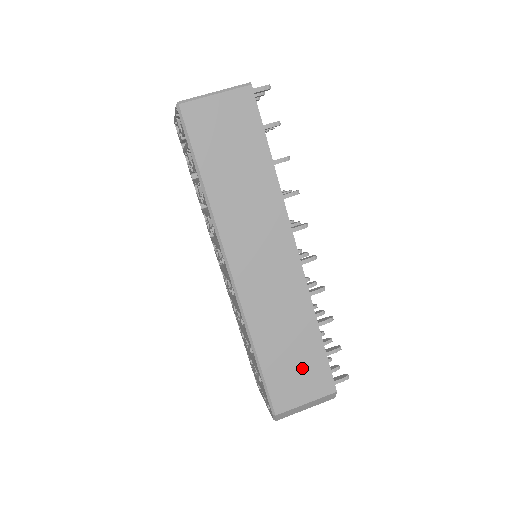
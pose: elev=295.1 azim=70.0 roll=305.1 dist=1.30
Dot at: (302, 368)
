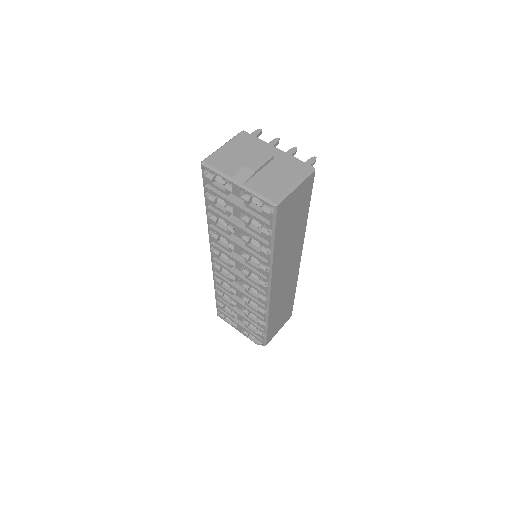
Dot at: (283, 316)
